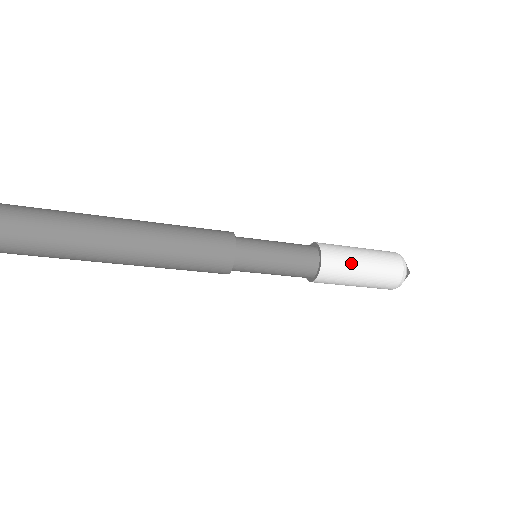
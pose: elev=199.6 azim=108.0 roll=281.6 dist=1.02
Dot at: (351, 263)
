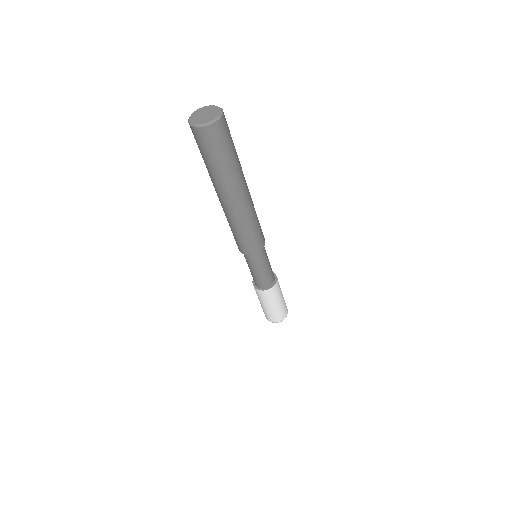
Dot at: occluded
